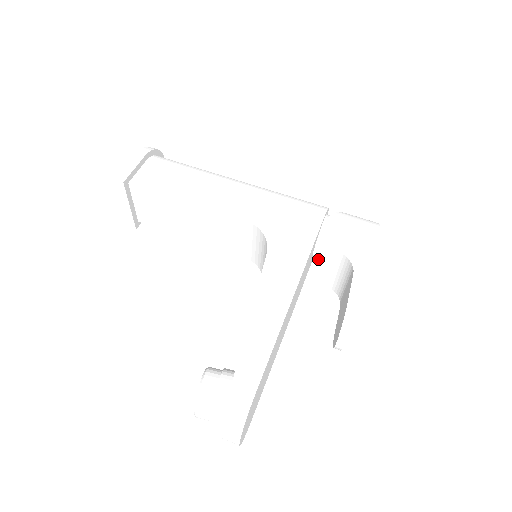
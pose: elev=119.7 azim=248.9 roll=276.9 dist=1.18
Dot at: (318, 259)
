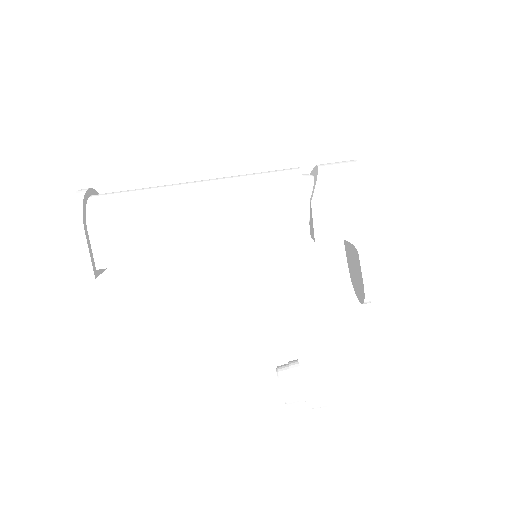
Dot at: occluded
